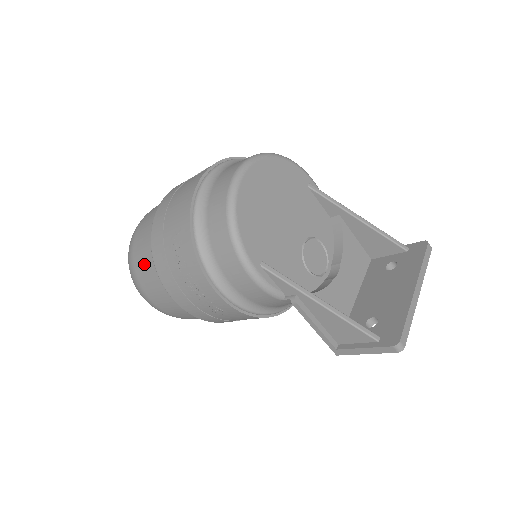
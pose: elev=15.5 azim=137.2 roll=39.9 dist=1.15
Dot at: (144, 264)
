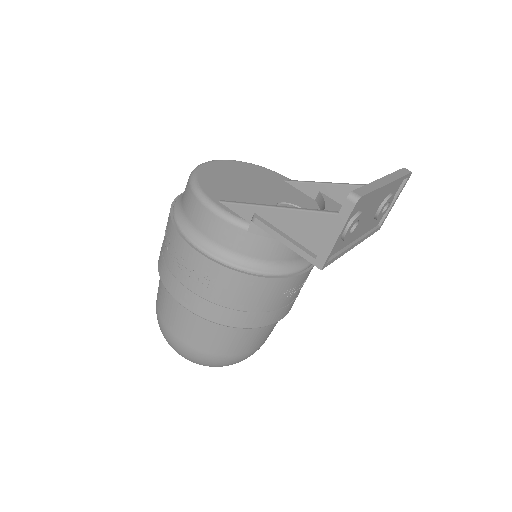
Dot at: (159, 291)
